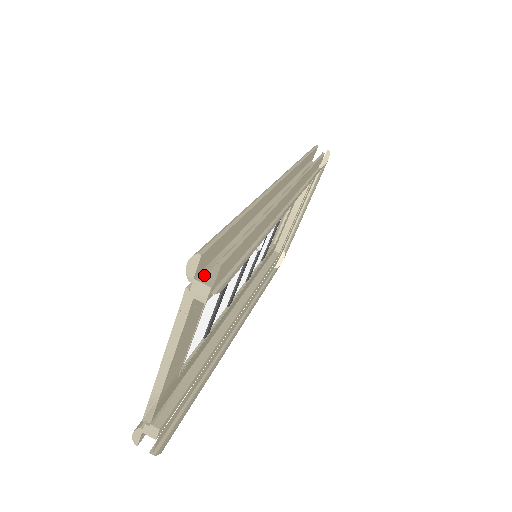
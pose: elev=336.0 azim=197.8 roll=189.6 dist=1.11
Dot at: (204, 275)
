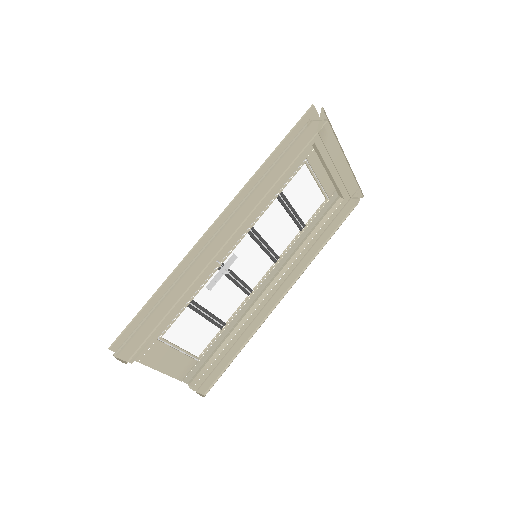
Dot at: occluded
